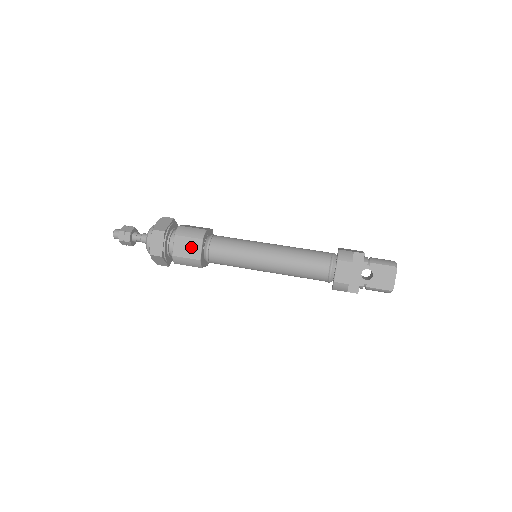
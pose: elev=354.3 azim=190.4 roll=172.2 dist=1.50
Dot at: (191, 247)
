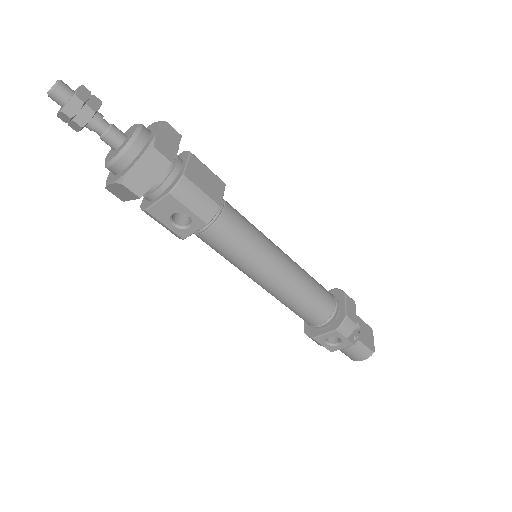
Dot at: (211, 183)
